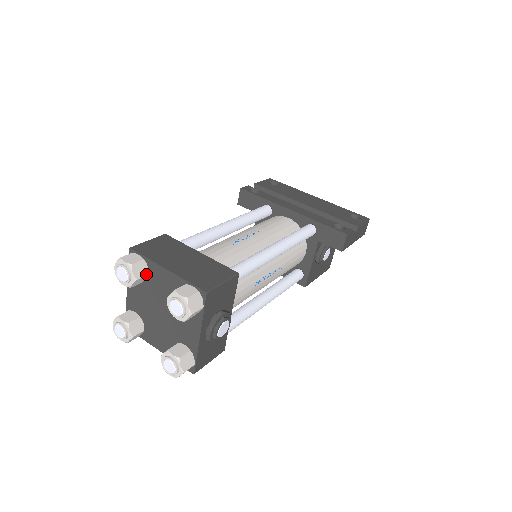
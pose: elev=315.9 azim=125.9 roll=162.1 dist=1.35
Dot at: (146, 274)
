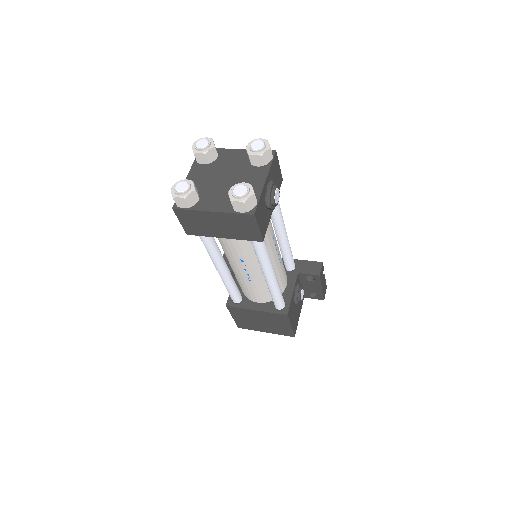
Dot at: (217, 154)
